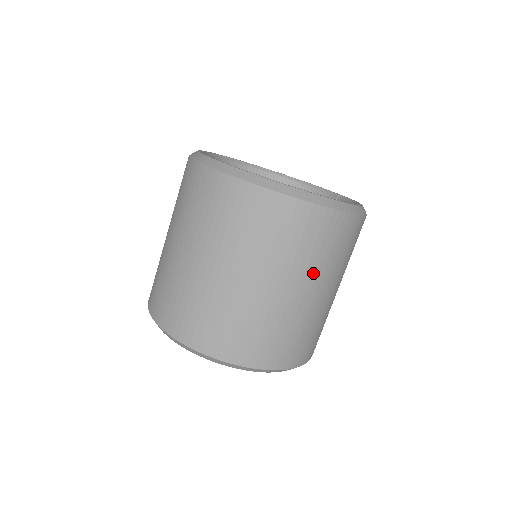
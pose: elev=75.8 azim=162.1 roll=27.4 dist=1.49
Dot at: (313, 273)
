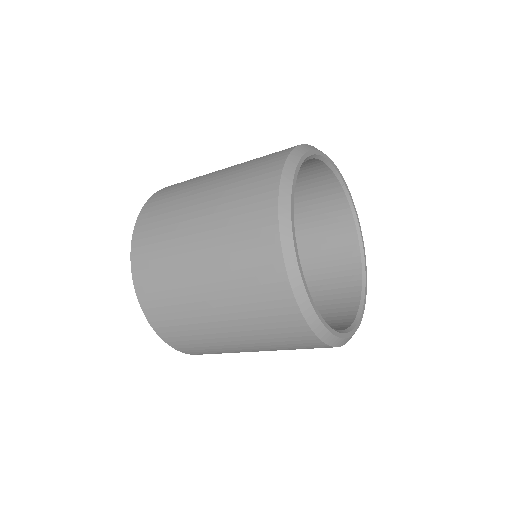
Dot at: occluded
